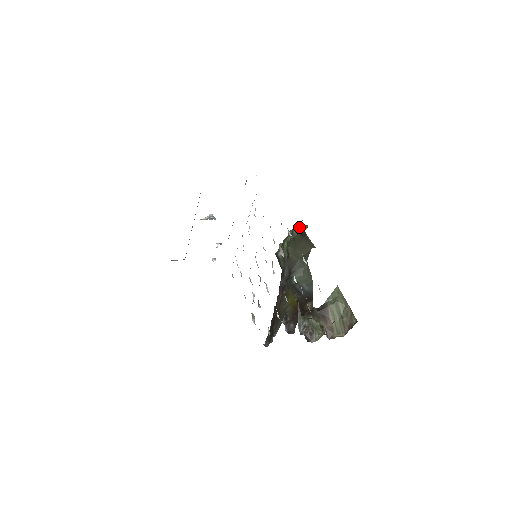
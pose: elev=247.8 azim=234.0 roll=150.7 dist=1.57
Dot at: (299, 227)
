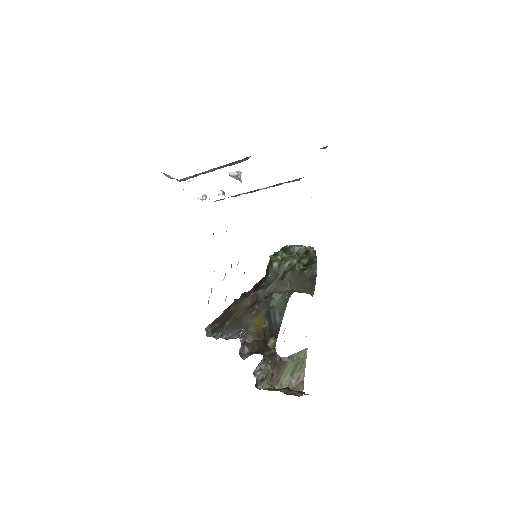
Dot at: (314, 270)
